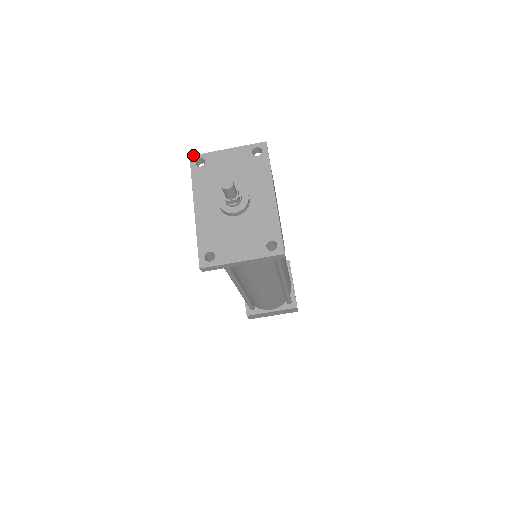
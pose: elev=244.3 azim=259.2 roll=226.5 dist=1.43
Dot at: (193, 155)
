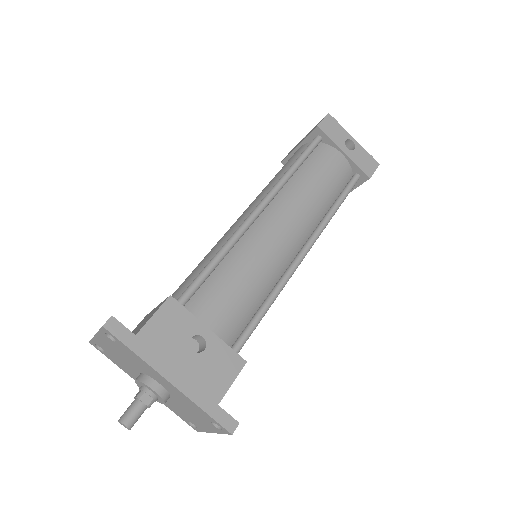
Dot at: (89, 342)
